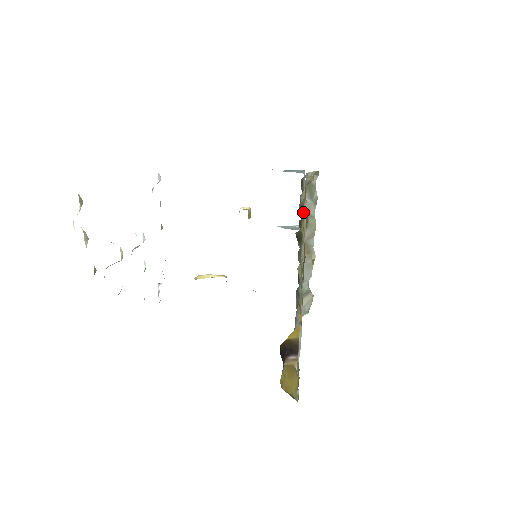
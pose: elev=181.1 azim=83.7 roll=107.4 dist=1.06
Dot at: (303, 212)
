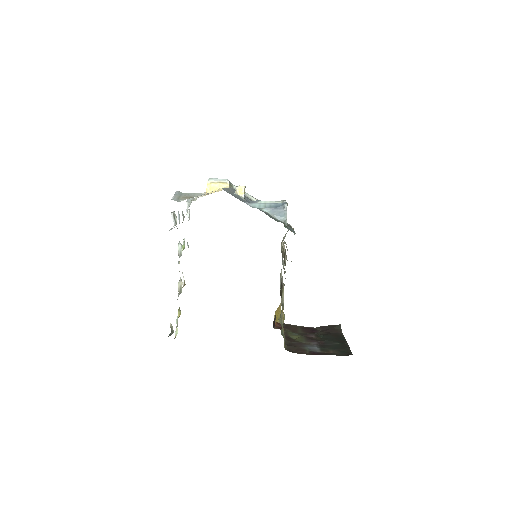
Dot at: (283, 322)
